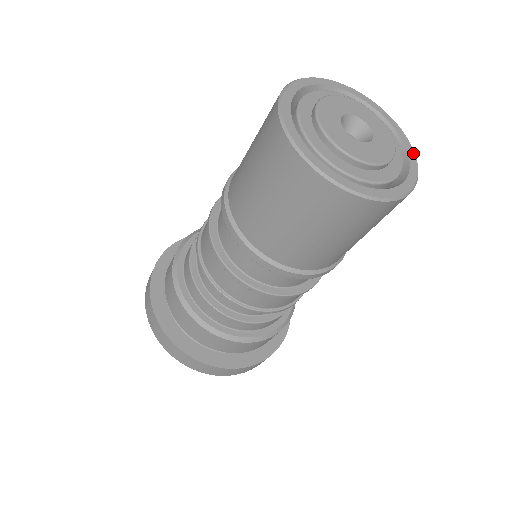
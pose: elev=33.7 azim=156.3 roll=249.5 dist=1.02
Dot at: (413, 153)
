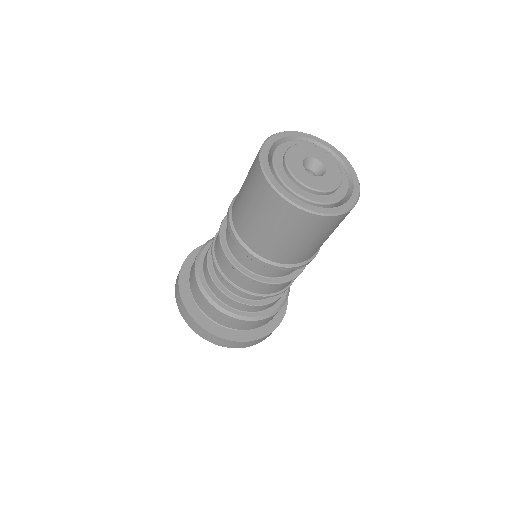
Dot at: (337, 151)
